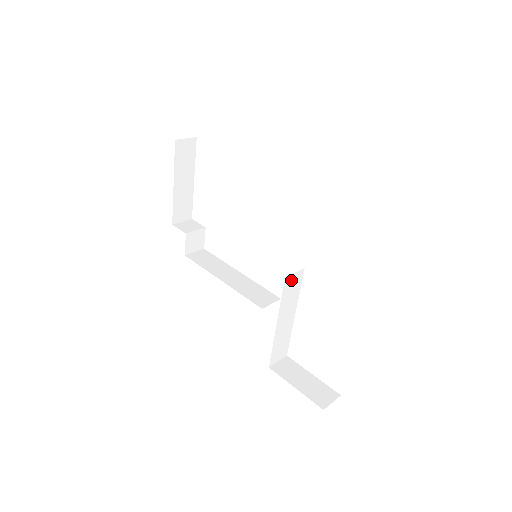
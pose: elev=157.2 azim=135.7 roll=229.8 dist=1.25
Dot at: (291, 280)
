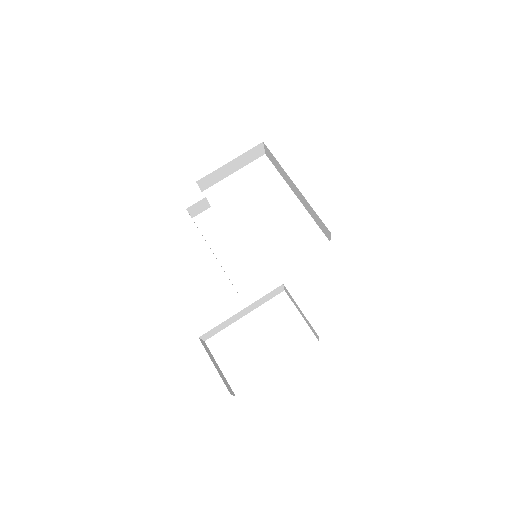
Dot at: (278, 290)
